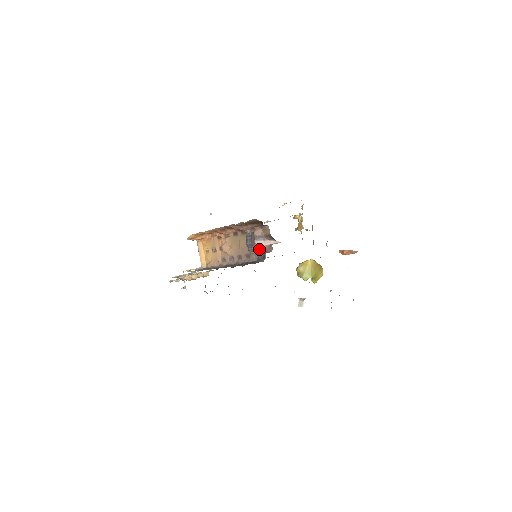
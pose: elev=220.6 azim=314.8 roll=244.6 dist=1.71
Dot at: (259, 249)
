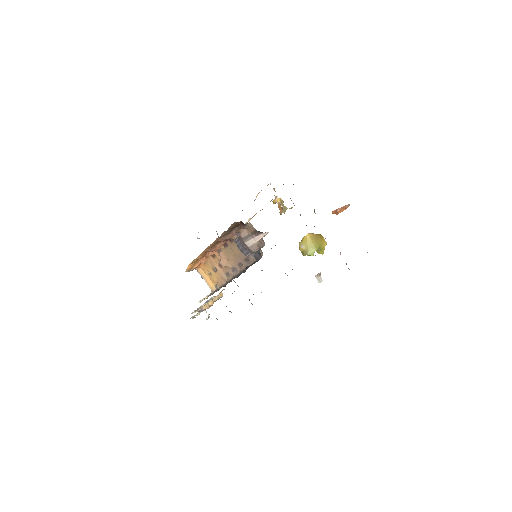
Dot at: (252, 248)
